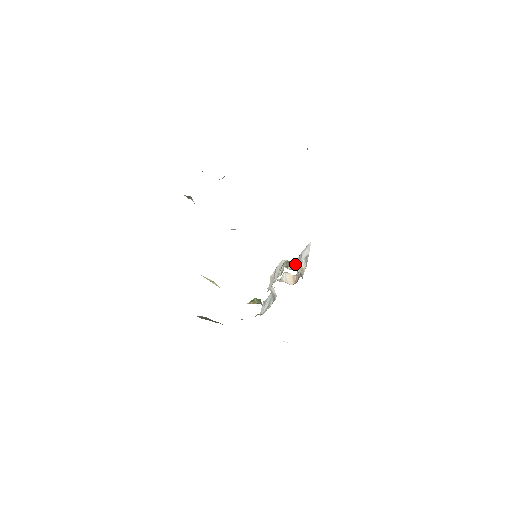
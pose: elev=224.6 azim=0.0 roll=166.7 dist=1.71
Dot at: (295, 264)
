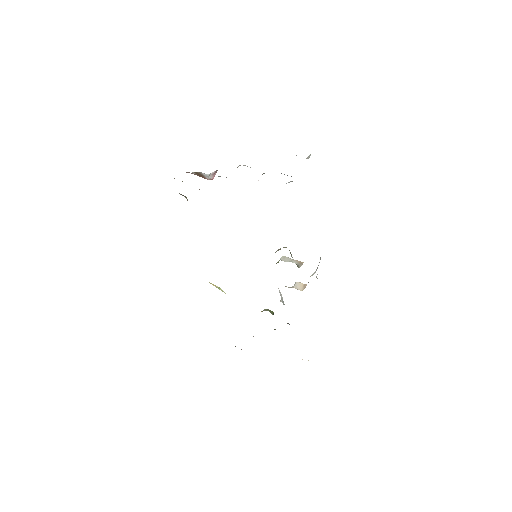
Dot at: occluded
